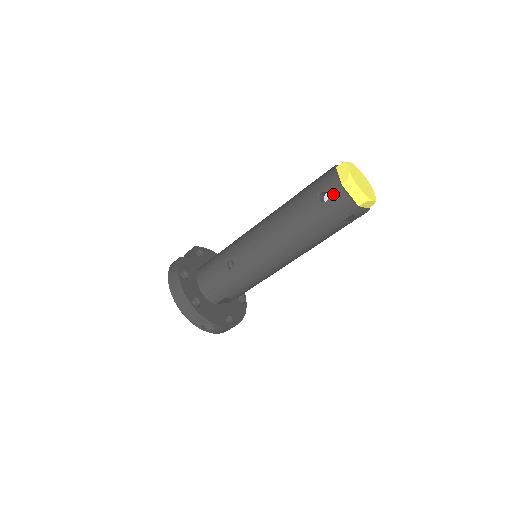
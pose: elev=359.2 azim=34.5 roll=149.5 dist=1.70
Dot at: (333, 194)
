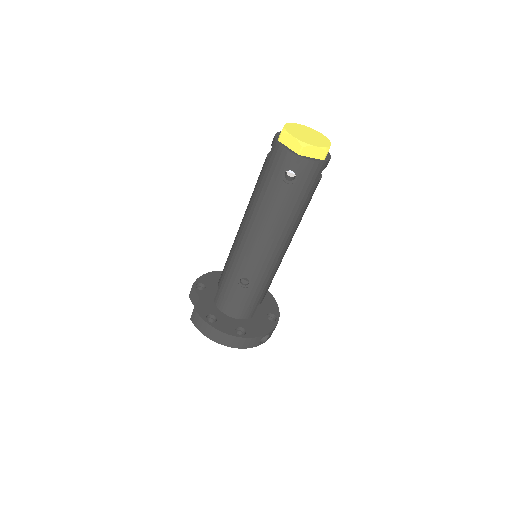
Dot at: (297, 168)
